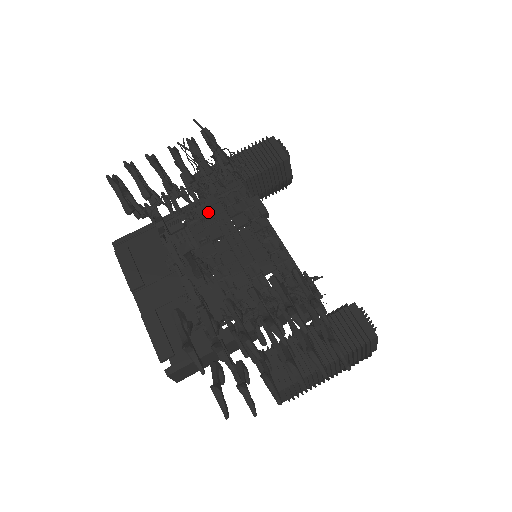
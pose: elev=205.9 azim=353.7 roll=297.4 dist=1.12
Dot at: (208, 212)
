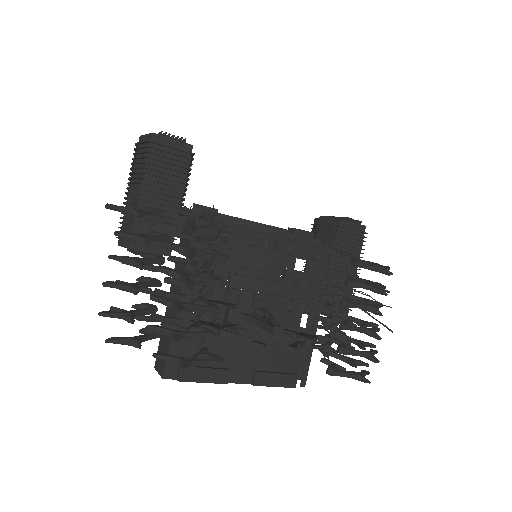
Dot at: occluded
